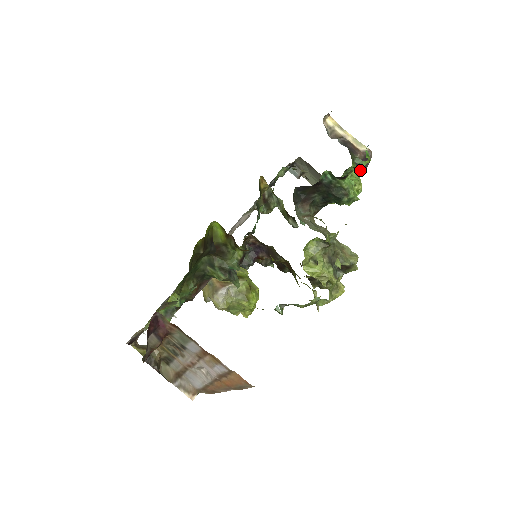
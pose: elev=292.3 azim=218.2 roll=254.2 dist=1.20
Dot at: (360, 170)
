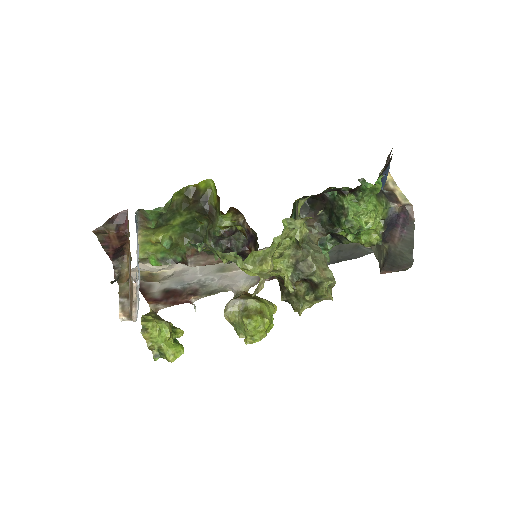
Dot at: (407, 234)
